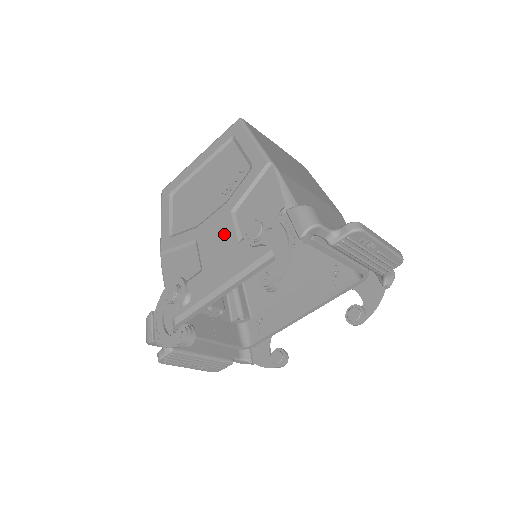
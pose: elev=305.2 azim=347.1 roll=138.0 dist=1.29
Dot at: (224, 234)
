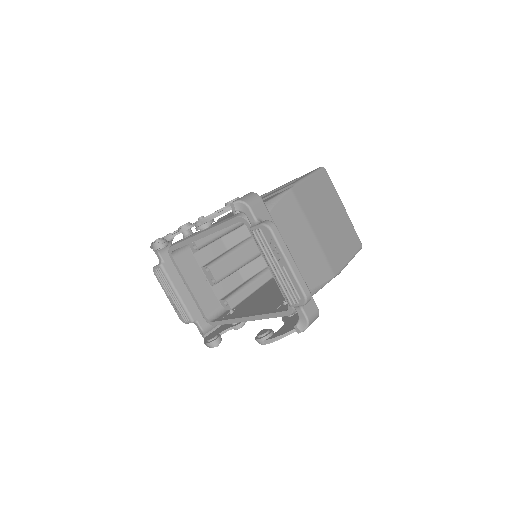
Dot at: occluded
